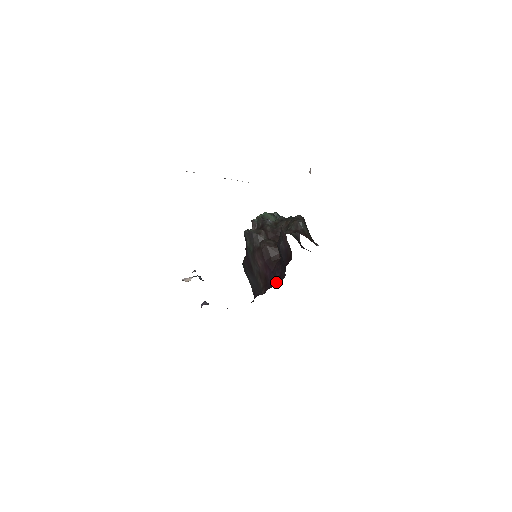
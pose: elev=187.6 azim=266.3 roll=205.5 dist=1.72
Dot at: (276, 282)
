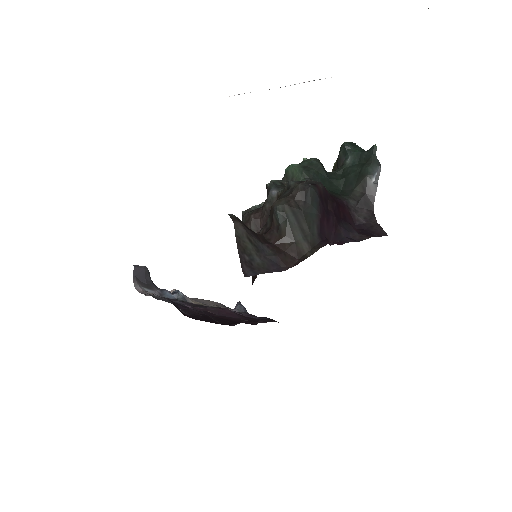
Dot at: occluded
